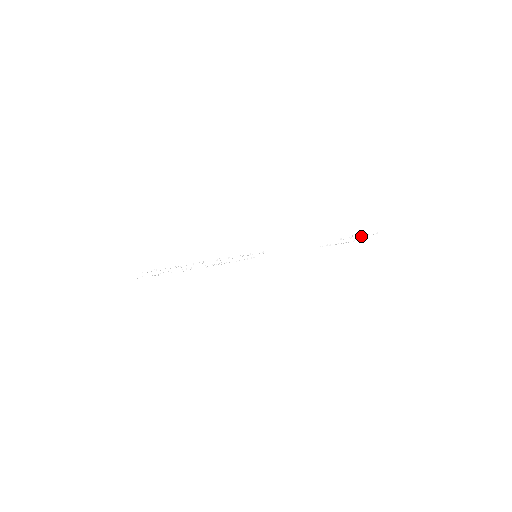
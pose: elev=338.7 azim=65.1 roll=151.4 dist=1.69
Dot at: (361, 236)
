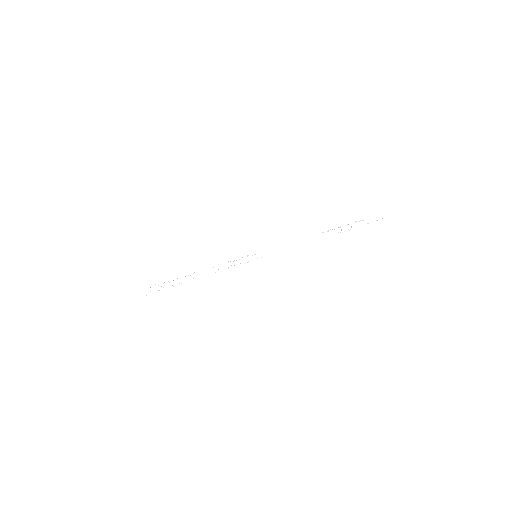
Dot at: (360, 226)
